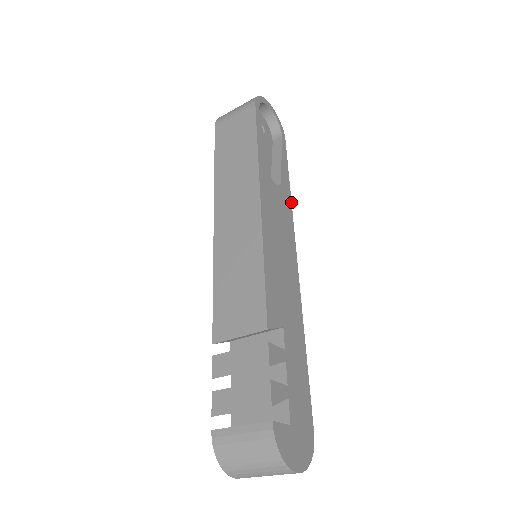
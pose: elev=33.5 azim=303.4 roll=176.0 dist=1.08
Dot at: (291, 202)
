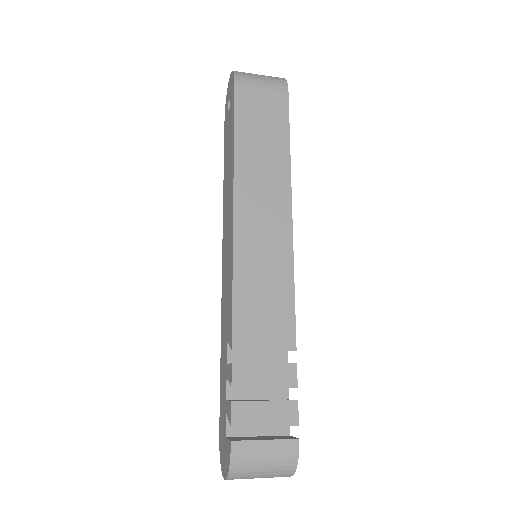
Dot at: occluded
